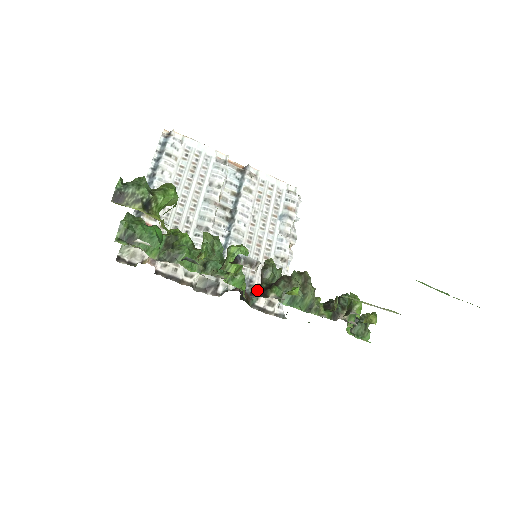
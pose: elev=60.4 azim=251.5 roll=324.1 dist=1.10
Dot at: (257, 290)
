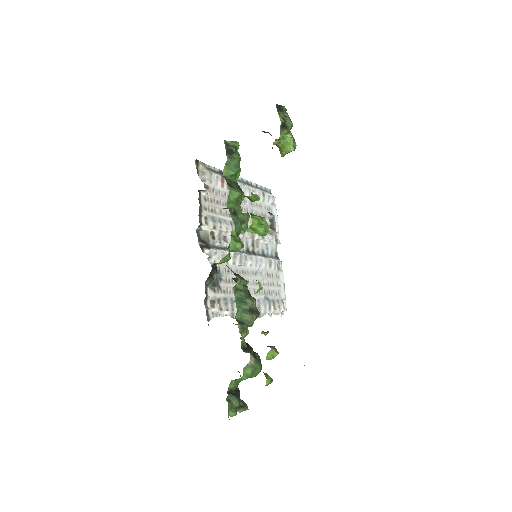
Dot at: (217, 287)
